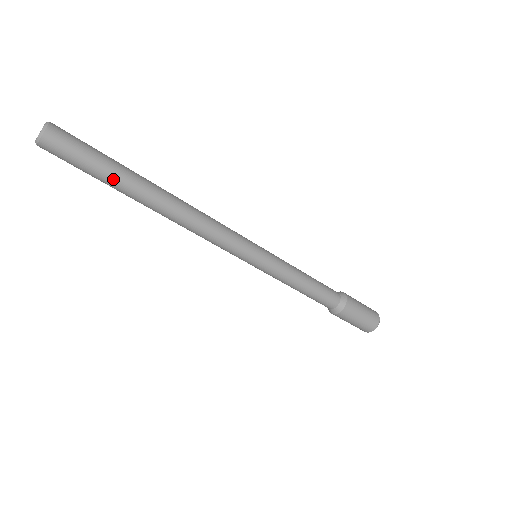
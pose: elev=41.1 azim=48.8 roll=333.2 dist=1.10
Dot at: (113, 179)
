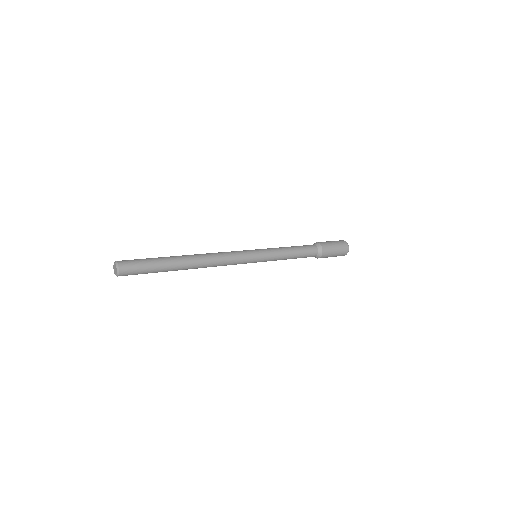
Dot at: occluded
